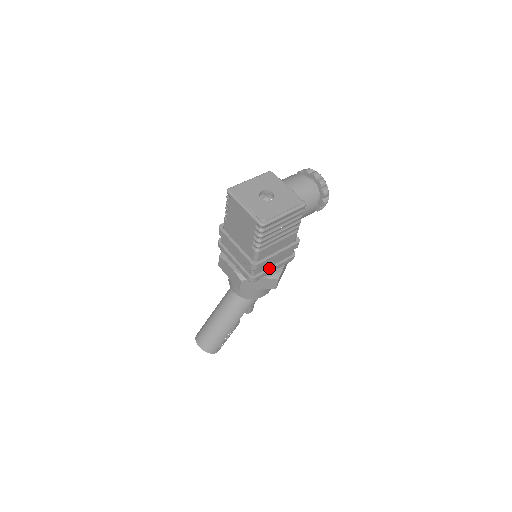
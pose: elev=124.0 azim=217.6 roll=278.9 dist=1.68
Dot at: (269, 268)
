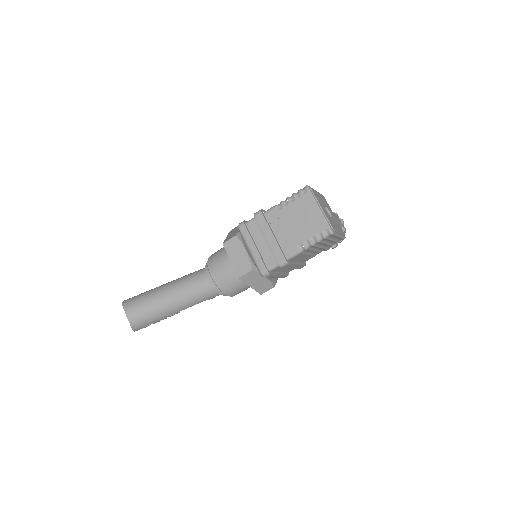
Dot at: (277, 273)
